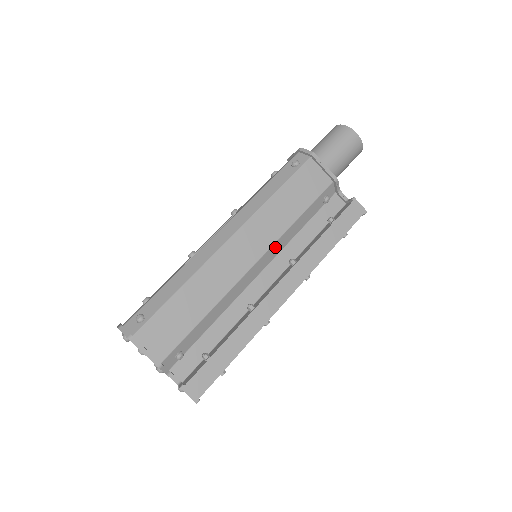
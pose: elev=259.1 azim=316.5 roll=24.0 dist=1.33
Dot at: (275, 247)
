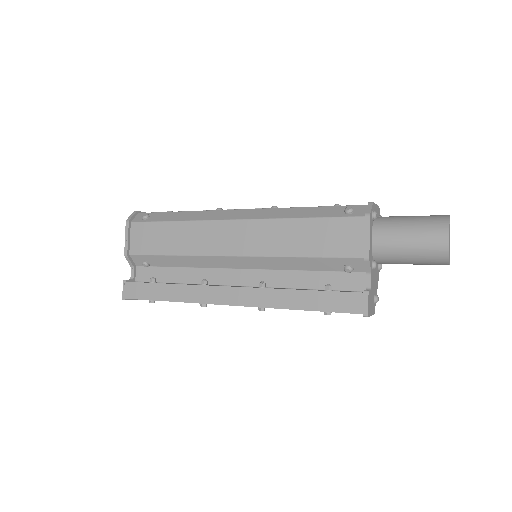
Dot at: (263, 260)
